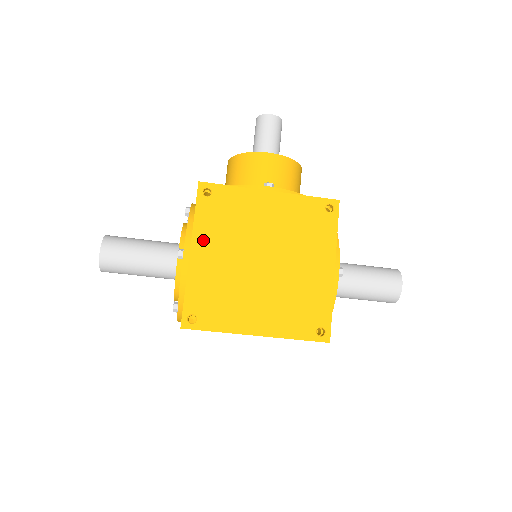
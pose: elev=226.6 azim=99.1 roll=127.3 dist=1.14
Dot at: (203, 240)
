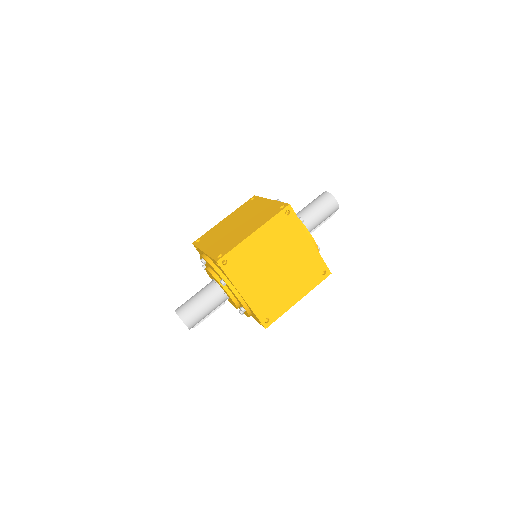
Dot at: (206, 246)
